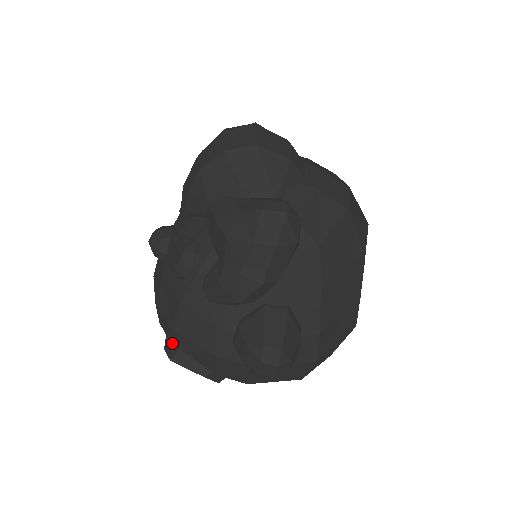
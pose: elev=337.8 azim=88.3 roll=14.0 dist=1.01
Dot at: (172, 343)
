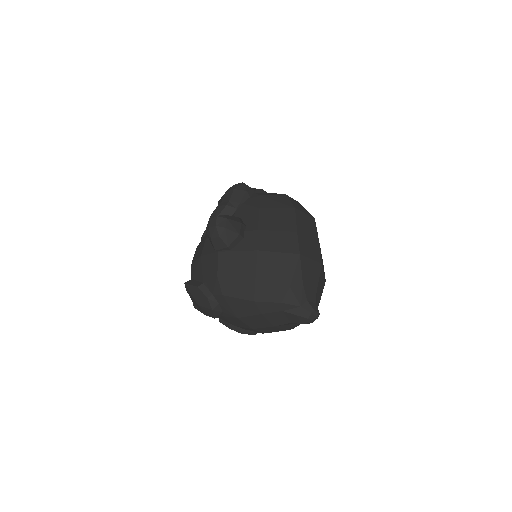
Dot at: occluded
